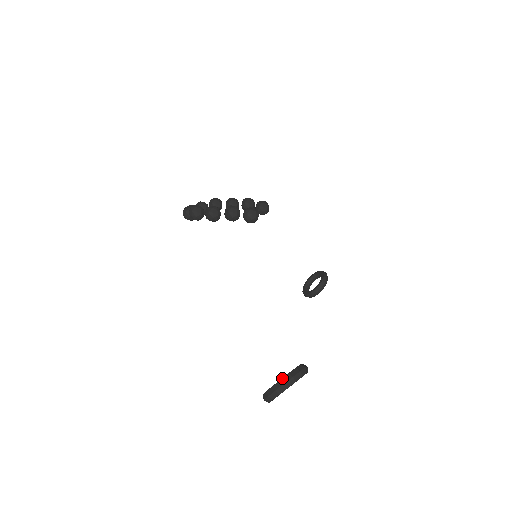
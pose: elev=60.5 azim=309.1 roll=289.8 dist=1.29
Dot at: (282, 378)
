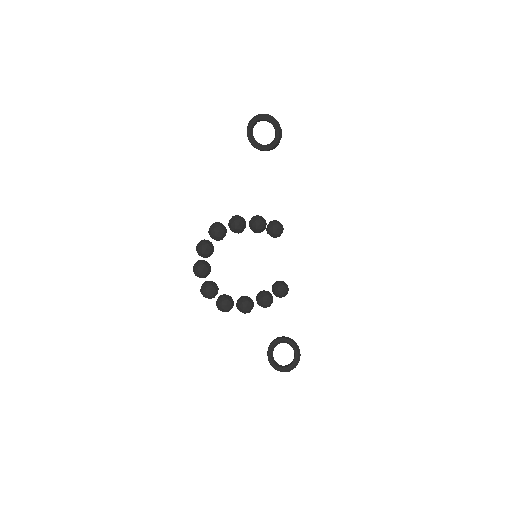
Dot at: (289, 370)
